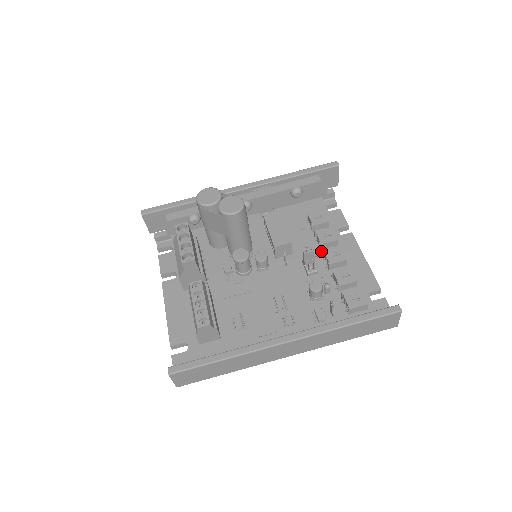
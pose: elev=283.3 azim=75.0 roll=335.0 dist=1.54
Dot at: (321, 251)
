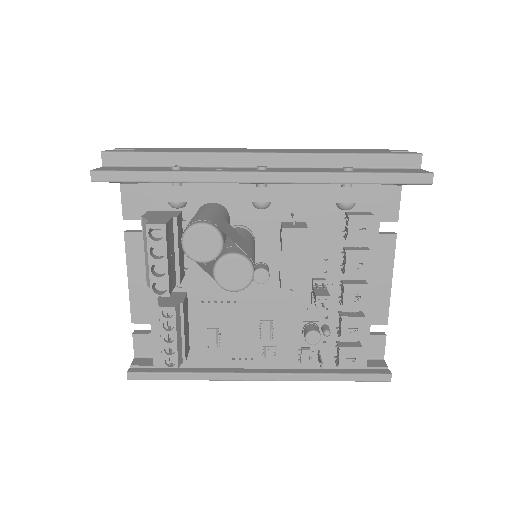
Dot at: (342, 271)
